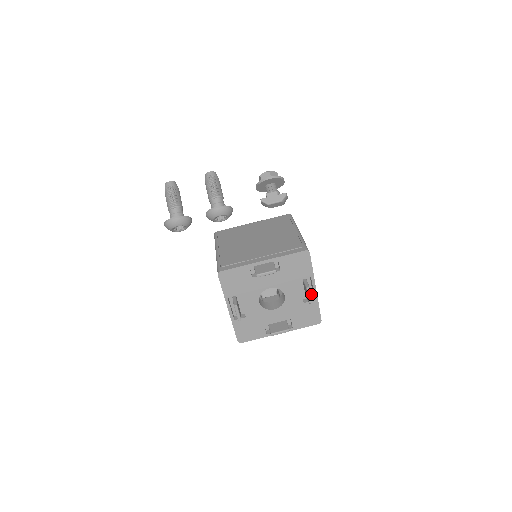
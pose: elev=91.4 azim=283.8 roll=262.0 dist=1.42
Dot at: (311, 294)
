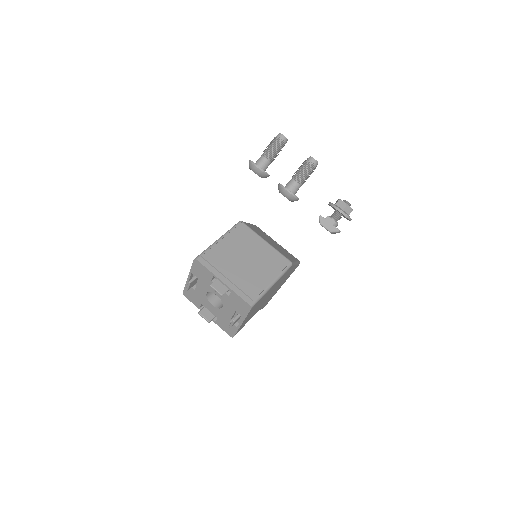
Dot at: (240, 321)
